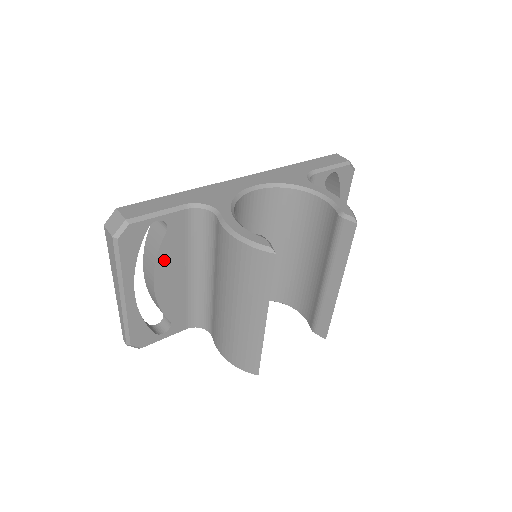
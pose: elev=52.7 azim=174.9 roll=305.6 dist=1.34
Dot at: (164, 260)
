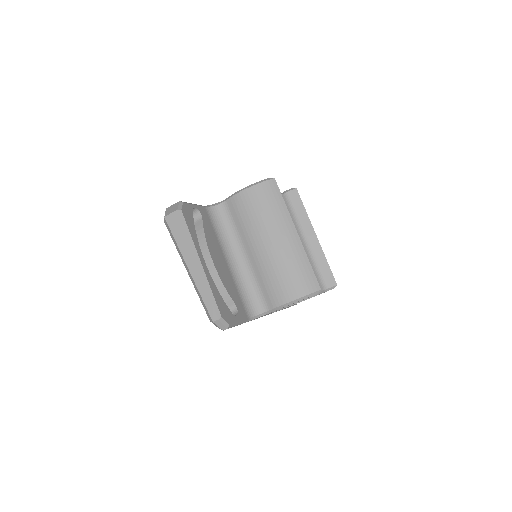
Dot at: (209, 241)
